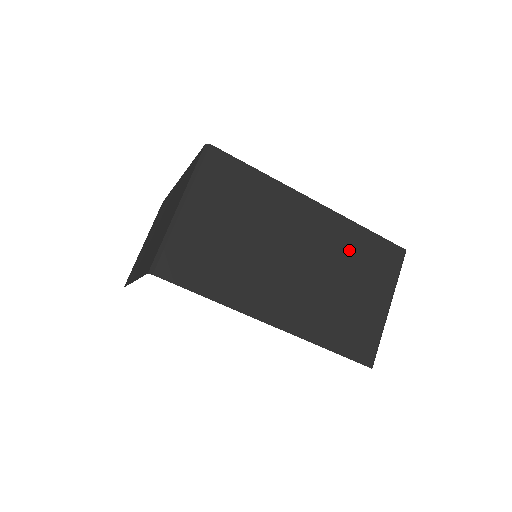
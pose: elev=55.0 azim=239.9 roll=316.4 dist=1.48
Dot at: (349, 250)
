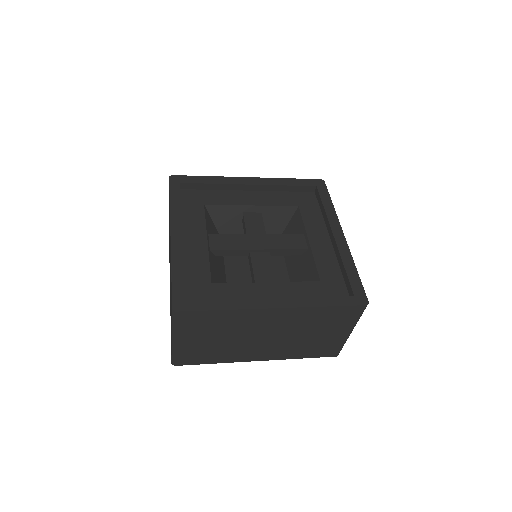
Dot at: (312, 320)
